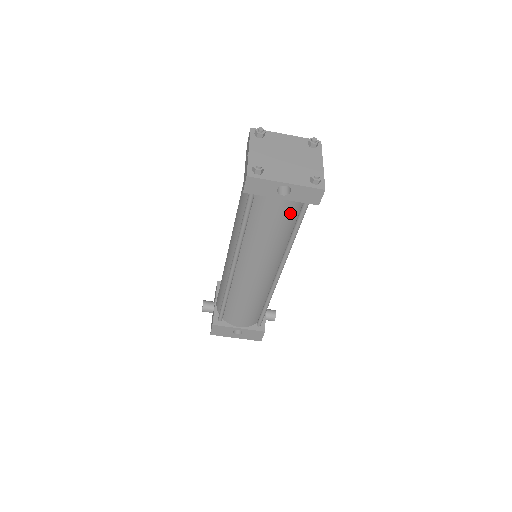
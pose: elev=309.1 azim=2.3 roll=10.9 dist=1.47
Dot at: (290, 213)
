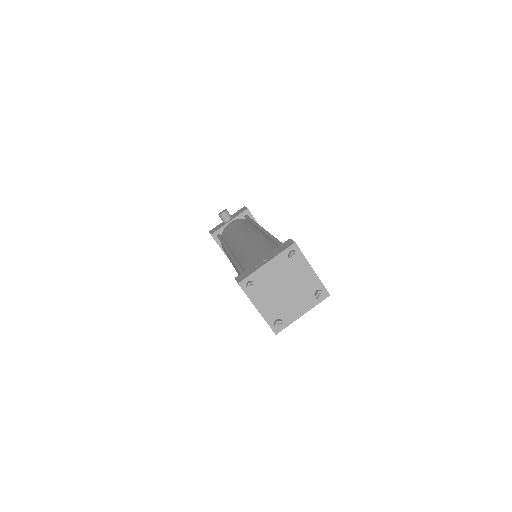
Dot at: occluded
